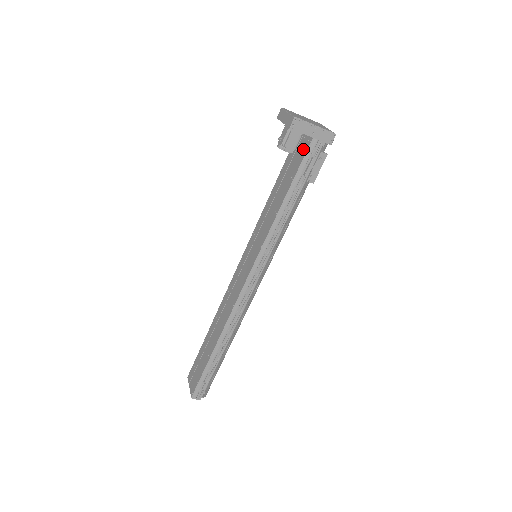
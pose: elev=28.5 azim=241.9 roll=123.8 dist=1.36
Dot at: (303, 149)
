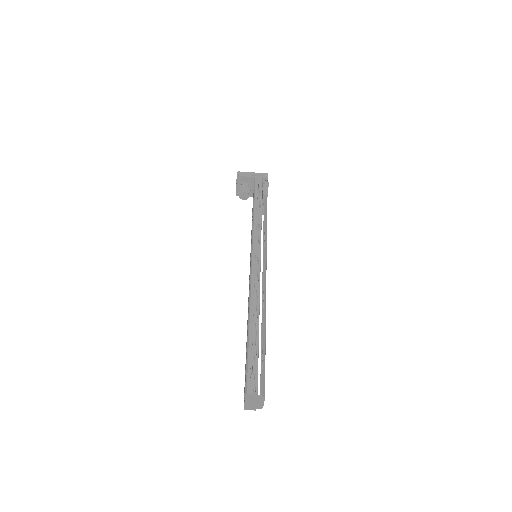
Dot at: occluded
